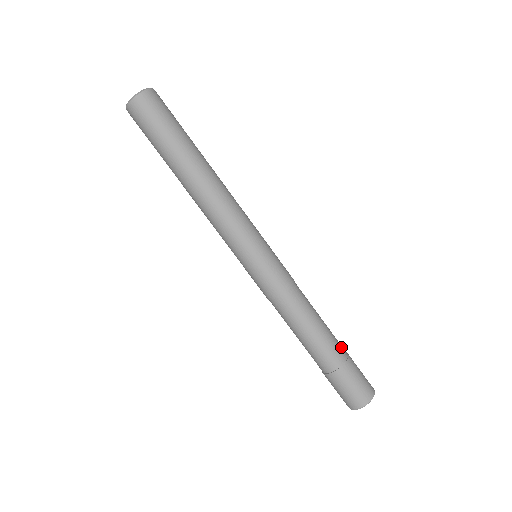
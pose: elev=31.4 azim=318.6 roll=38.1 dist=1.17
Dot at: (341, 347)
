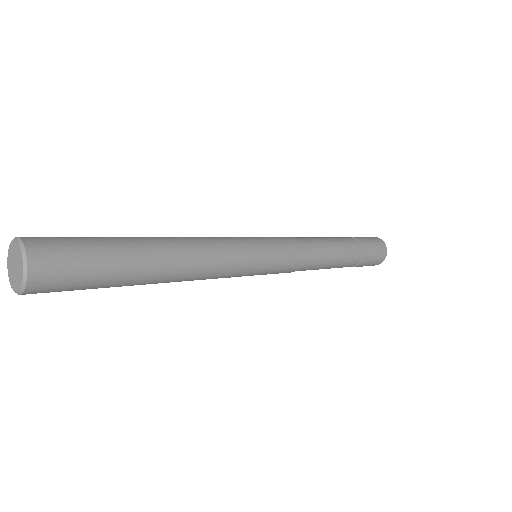
Dot at: (355, 246)
